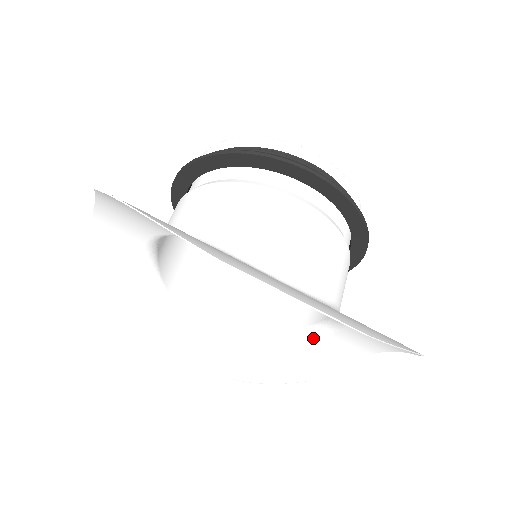
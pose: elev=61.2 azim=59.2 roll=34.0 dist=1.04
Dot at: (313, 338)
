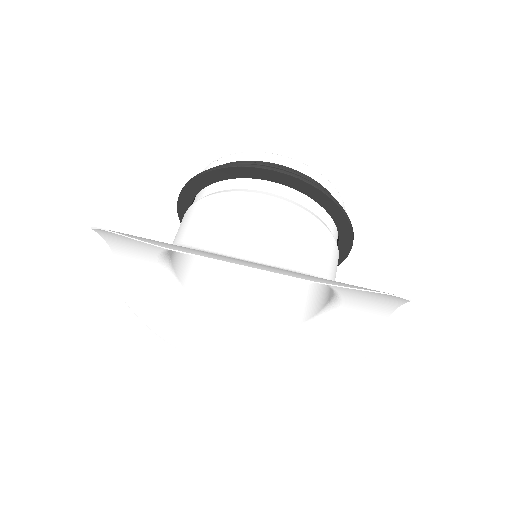
Dot at: (330, 317)
